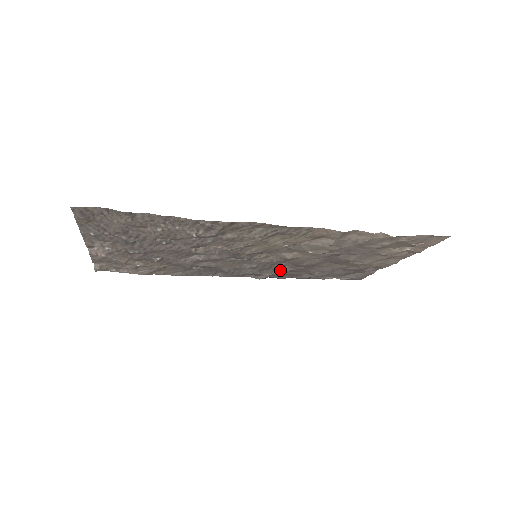
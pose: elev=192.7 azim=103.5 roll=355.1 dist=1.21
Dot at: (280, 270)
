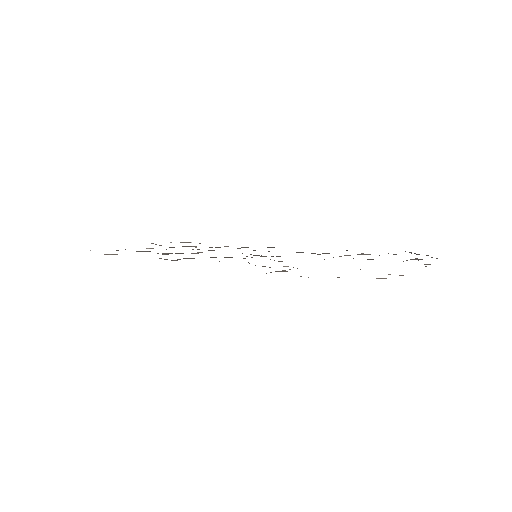
Dot at: occluded
